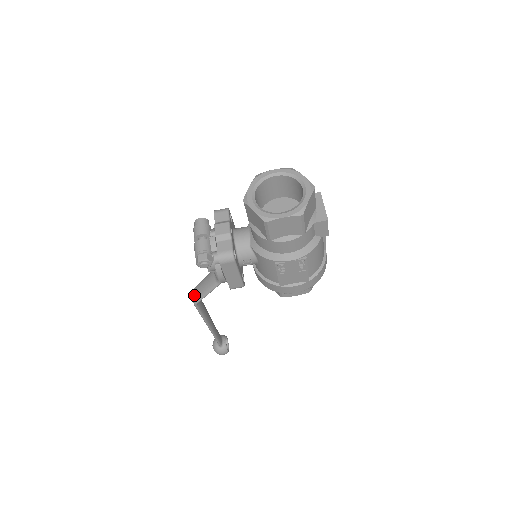
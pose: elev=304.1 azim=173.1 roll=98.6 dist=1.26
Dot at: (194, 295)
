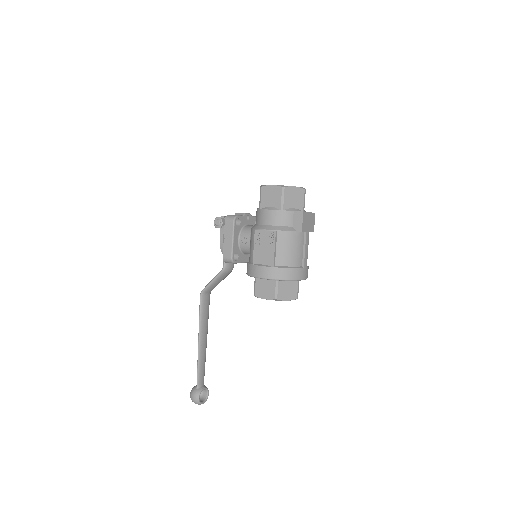
Dot at: occluded
